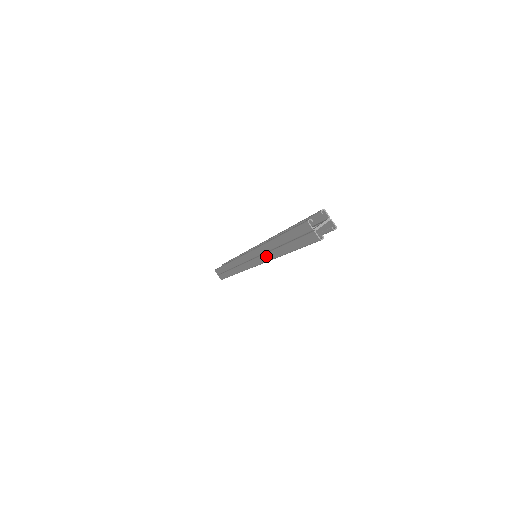
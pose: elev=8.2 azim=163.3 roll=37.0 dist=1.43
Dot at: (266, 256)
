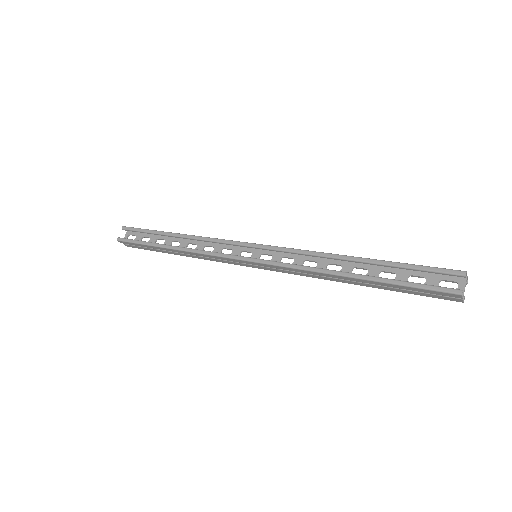
Dot at: (307, 275)
